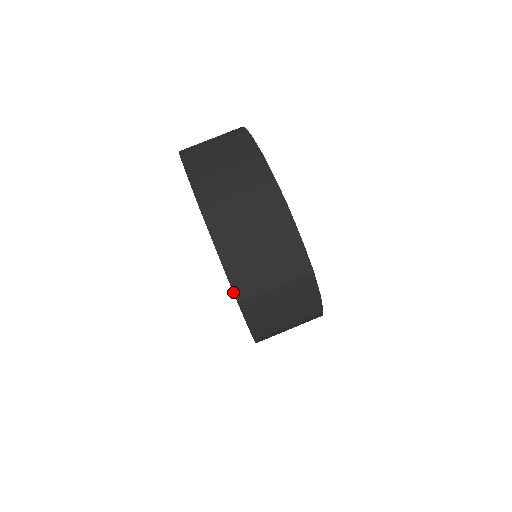
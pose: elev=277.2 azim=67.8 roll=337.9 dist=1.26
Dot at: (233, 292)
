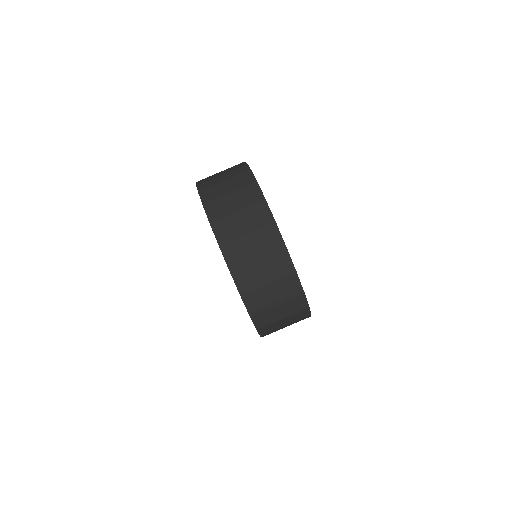
Dot at: (254, 325)
